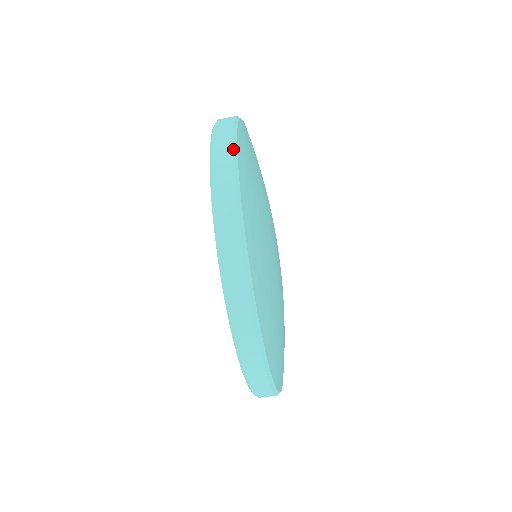
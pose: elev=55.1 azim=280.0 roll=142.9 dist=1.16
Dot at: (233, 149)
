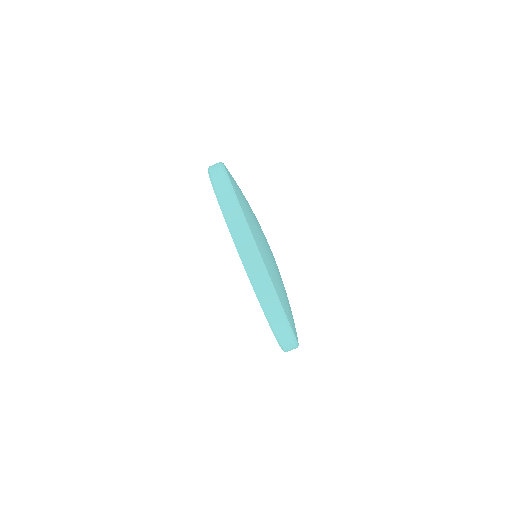
Dot at: occluded
